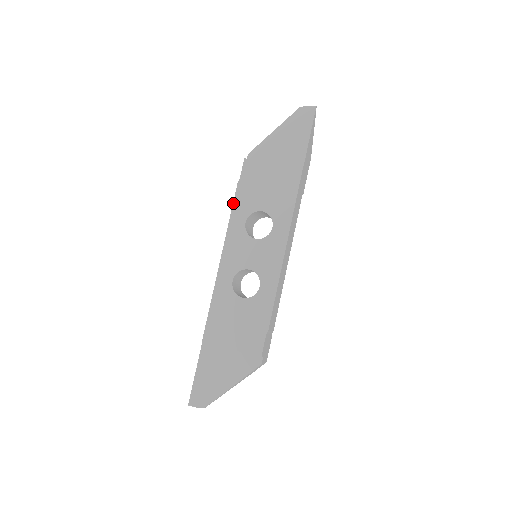
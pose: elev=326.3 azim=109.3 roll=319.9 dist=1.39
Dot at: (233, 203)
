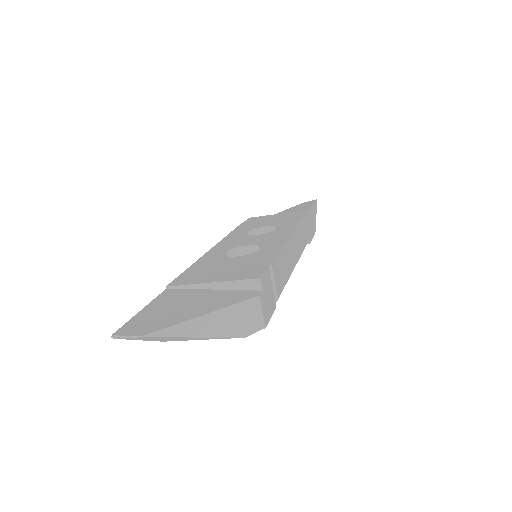
Dot at: (234, 229)
